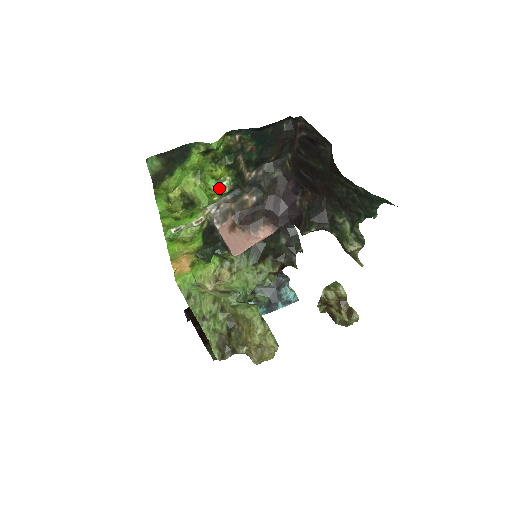
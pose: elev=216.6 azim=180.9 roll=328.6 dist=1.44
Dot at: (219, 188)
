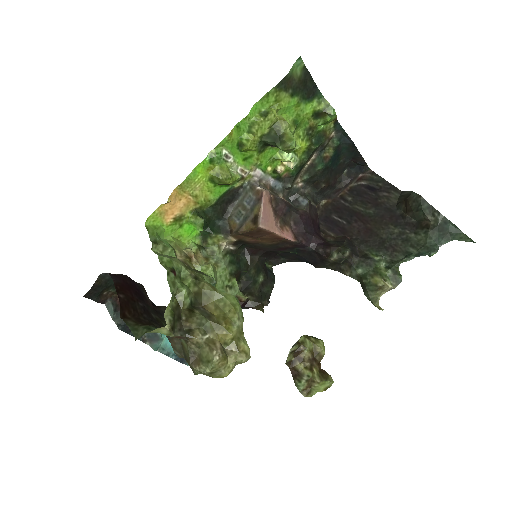
Dot at: (293, 156)
